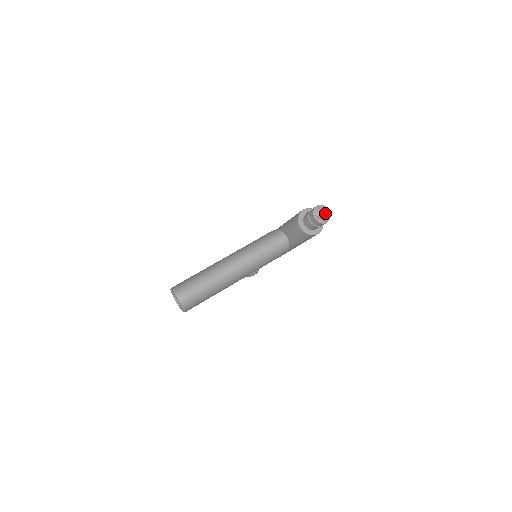
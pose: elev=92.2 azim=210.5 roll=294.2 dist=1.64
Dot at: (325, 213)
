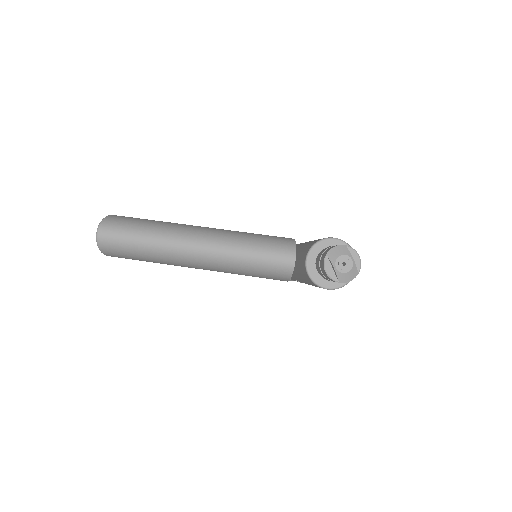
Dot at: (347, 266)
